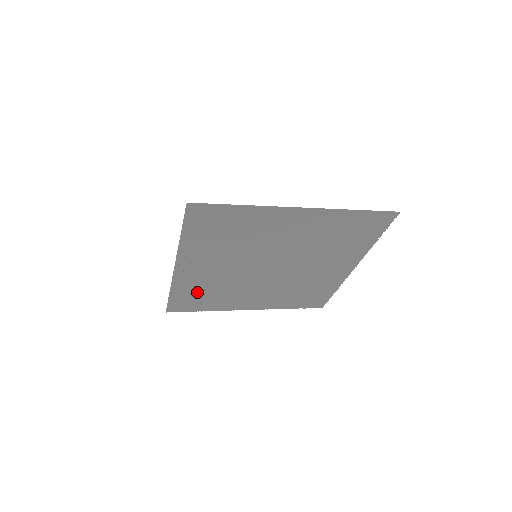
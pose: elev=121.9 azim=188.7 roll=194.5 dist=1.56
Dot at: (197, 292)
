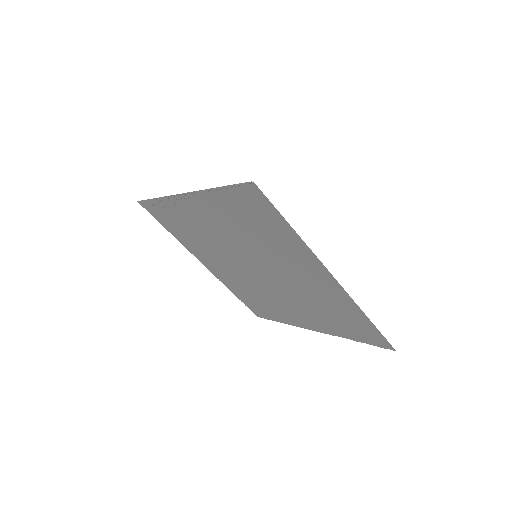
Dot at: (179, 220)
